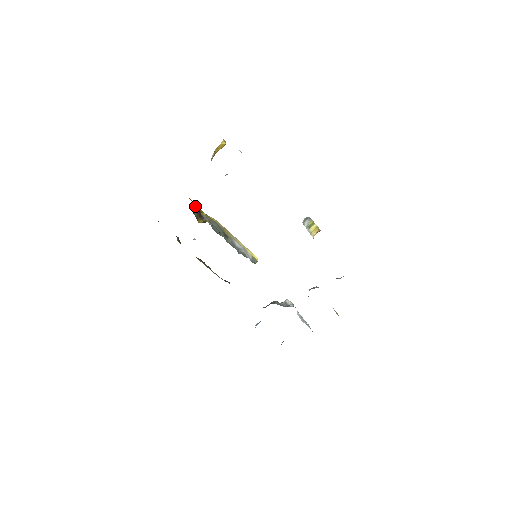
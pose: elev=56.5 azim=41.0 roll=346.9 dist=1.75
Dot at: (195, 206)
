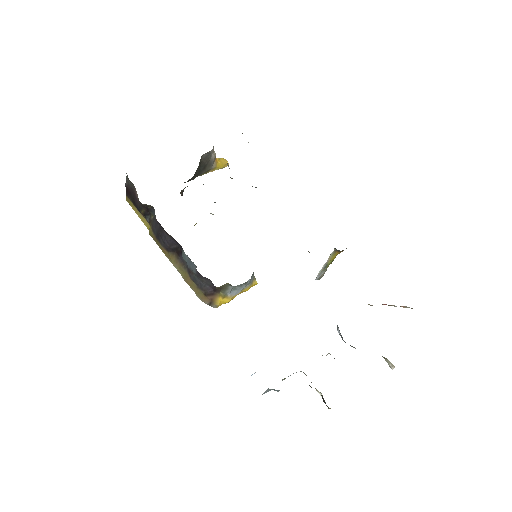
Dot at: occluded
